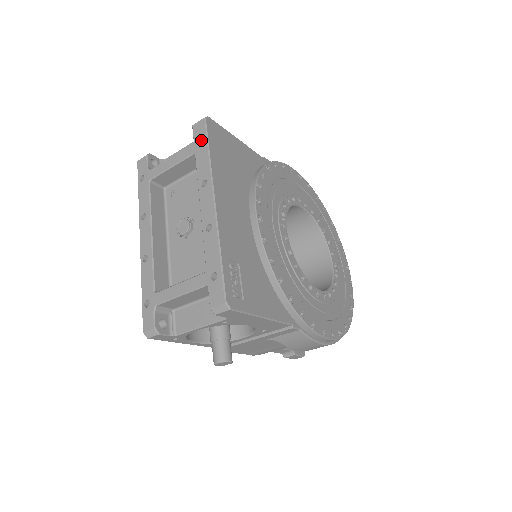
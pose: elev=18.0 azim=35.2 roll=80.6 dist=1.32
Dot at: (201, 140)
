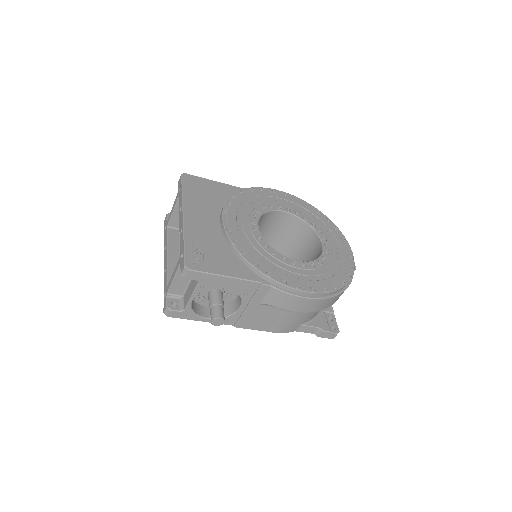
Dot at: occluded
